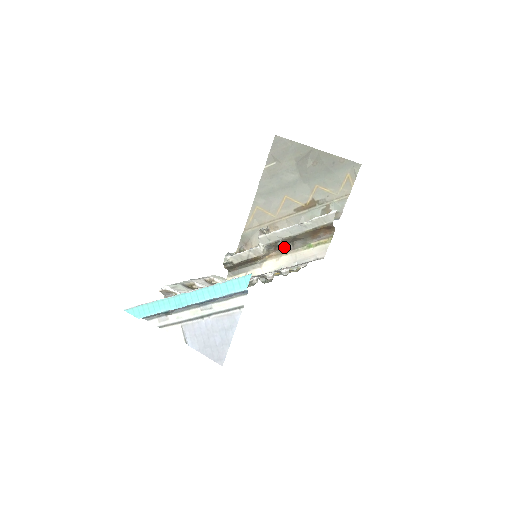
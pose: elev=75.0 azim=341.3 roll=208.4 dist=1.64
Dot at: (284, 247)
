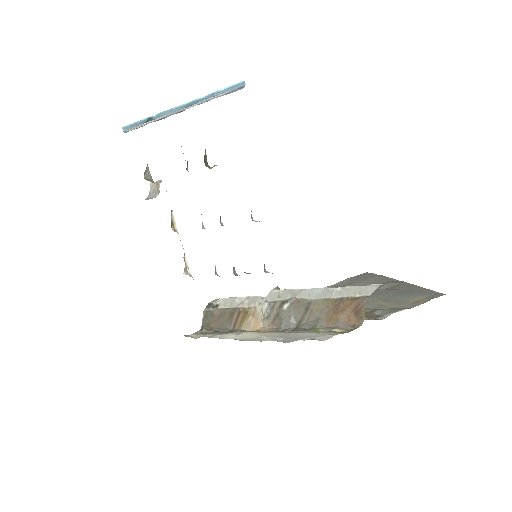
Dot at: (285, 322)
